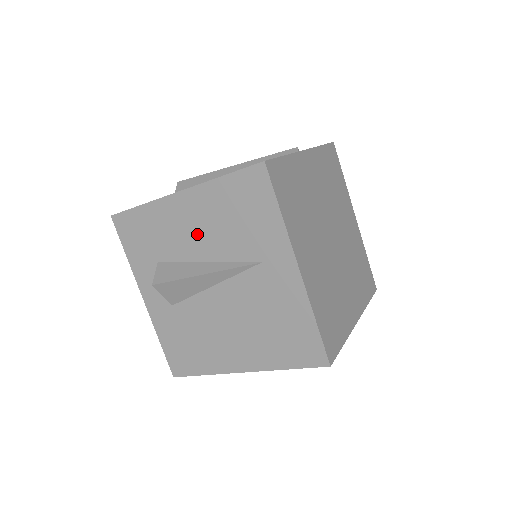
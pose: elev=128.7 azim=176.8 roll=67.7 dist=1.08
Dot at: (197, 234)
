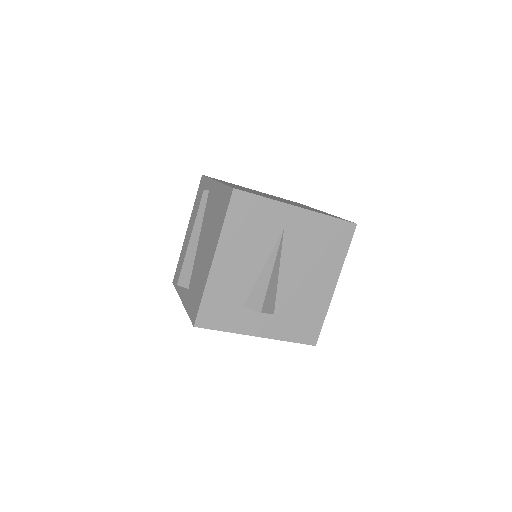
Dot at: (244, 263)
